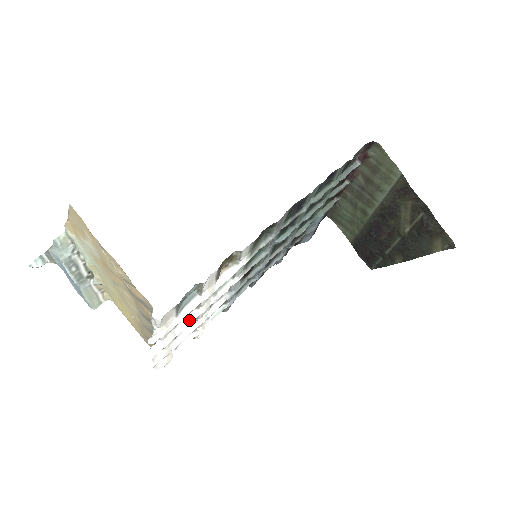
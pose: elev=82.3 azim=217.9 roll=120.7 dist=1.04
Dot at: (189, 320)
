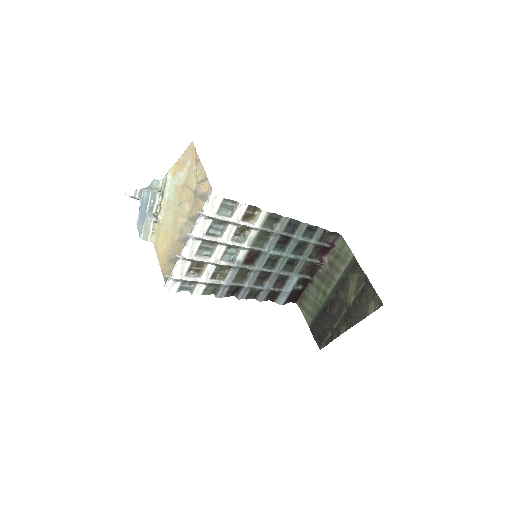
Dot at: (213, 239)
